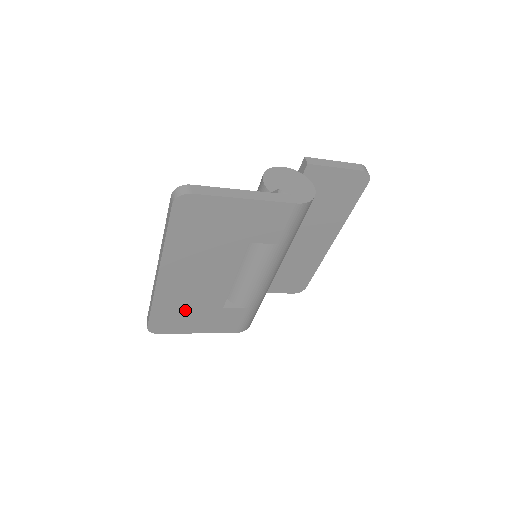
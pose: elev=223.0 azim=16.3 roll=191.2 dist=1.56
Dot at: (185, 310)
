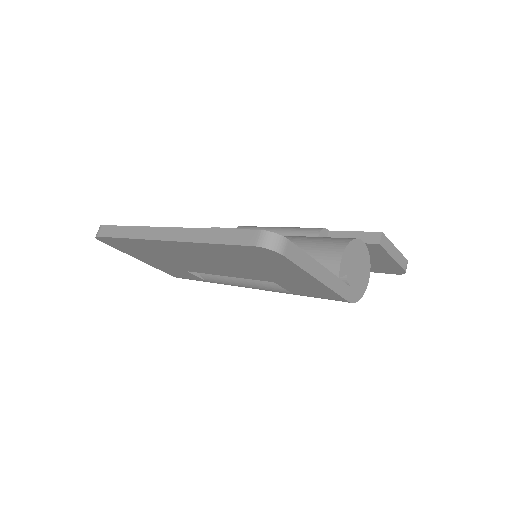
Dot at: (151, 254)
